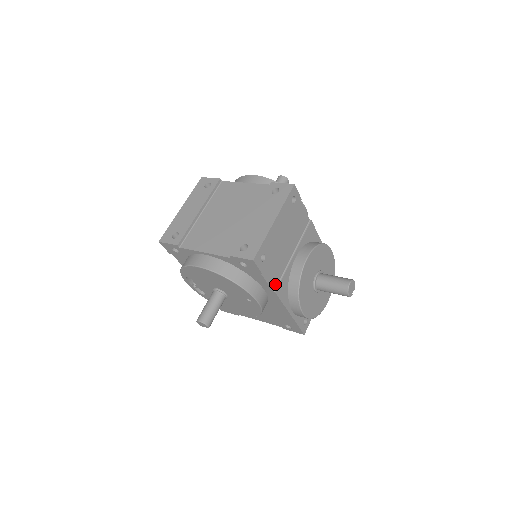
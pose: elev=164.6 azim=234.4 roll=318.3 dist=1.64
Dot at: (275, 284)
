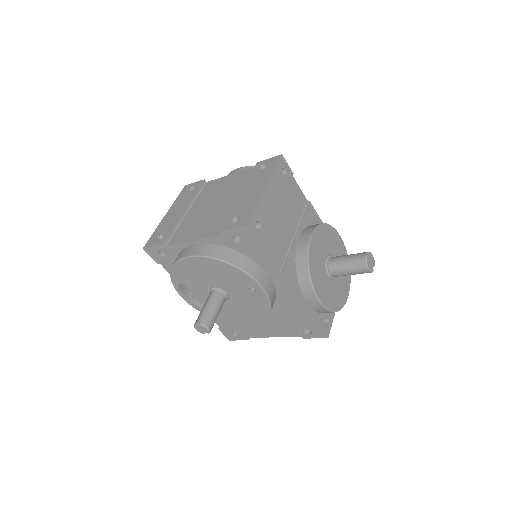
Dot at: (279, 264)
